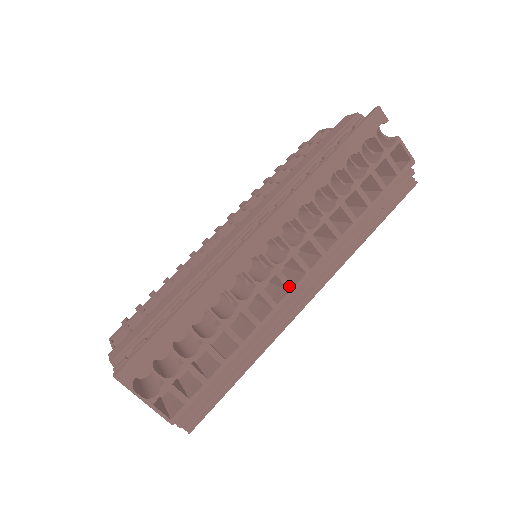
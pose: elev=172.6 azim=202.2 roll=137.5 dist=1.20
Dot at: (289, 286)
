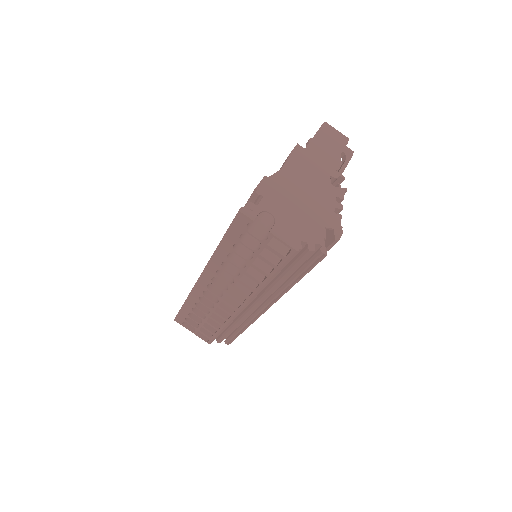
Dot at: (234, 308)
